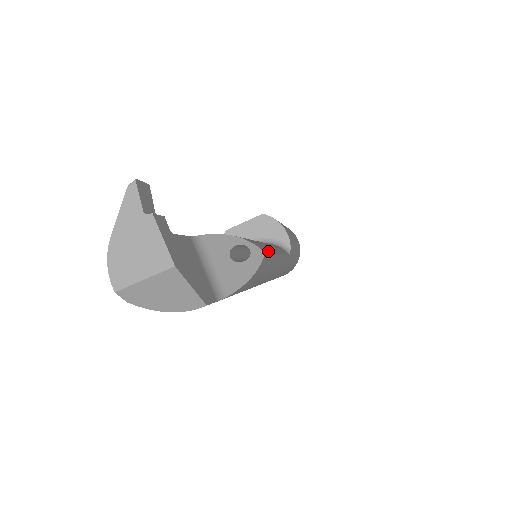
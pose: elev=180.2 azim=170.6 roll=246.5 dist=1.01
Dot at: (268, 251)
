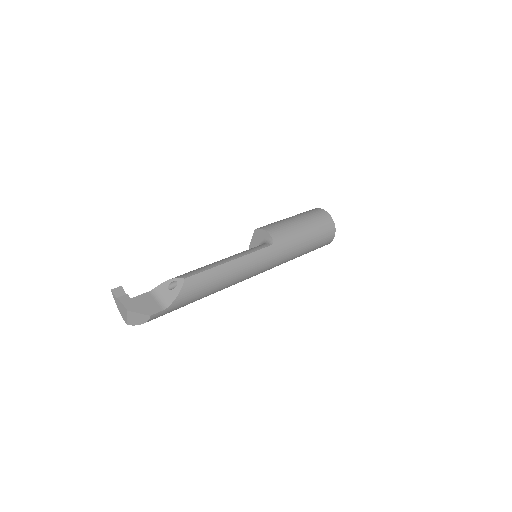
Dot at: (198, 272)
